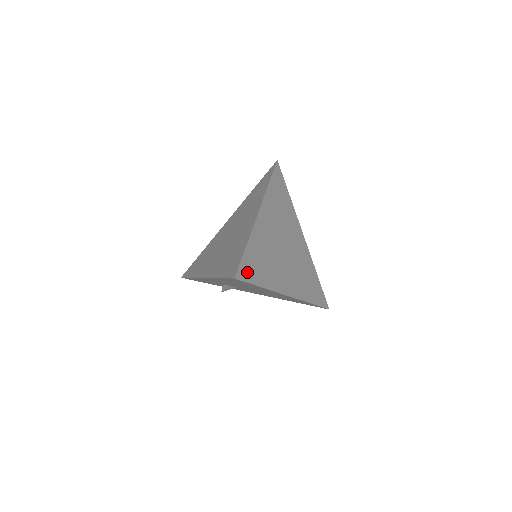
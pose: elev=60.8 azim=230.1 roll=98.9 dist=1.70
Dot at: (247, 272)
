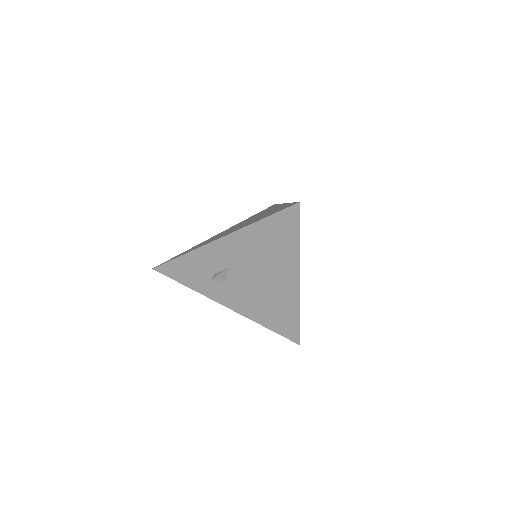
Dot at: occluded
